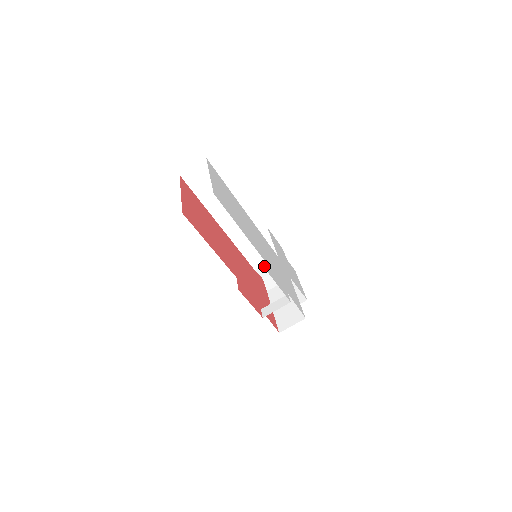
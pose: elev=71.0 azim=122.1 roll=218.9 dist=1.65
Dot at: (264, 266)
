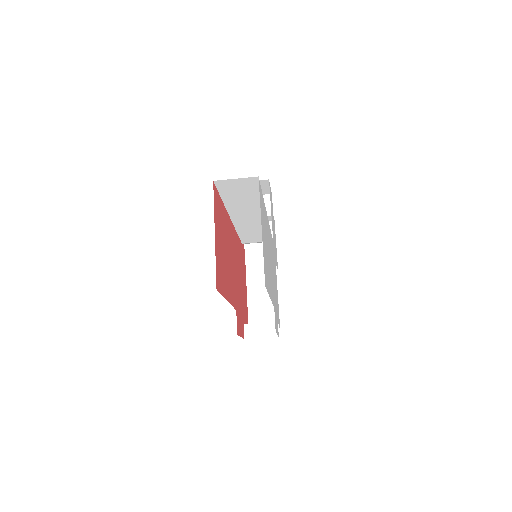
Dot at: (253, 242)
